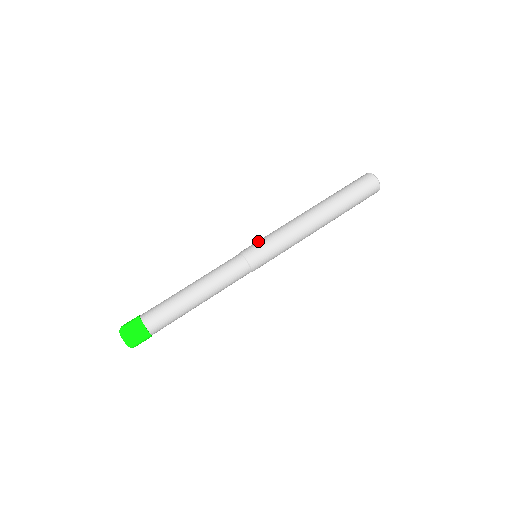
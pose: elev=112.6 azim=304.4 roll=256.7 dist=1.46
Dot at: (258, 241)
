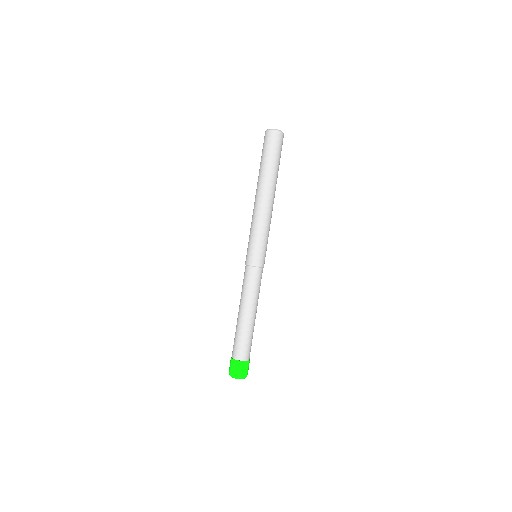
Dot at: (250, 247)
